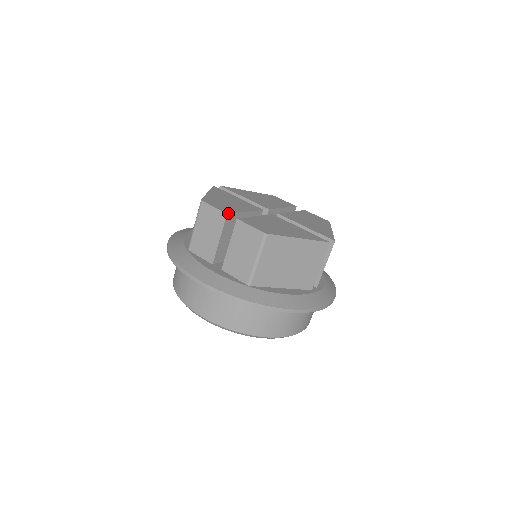
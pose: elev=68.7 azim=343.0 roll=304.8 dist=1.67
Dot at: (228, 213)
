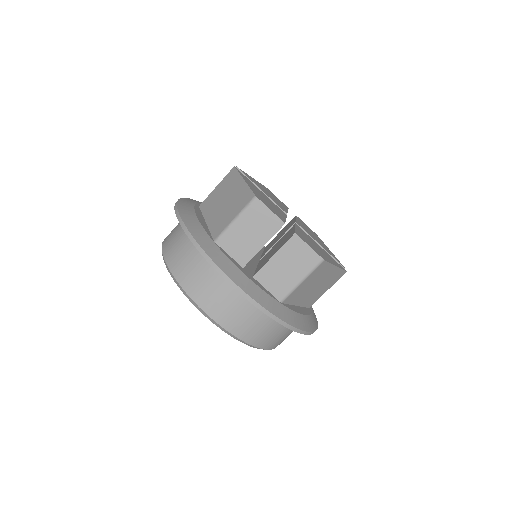
Dot at: occluded
